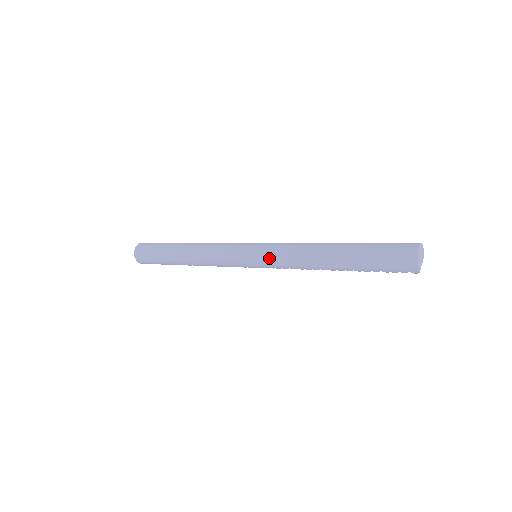
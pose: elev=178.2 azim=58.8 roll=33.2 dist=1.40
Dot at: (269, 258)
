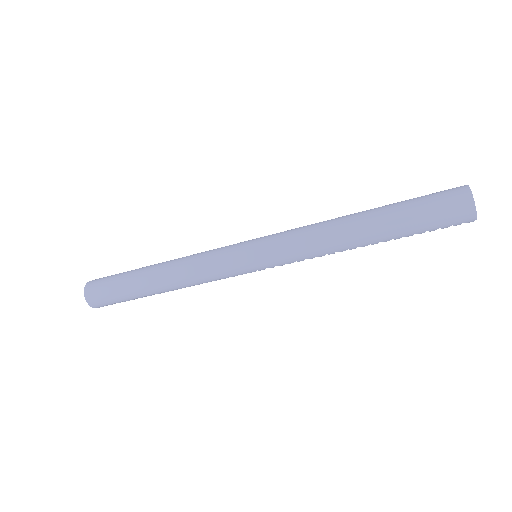
Dot at: (279, 253)
